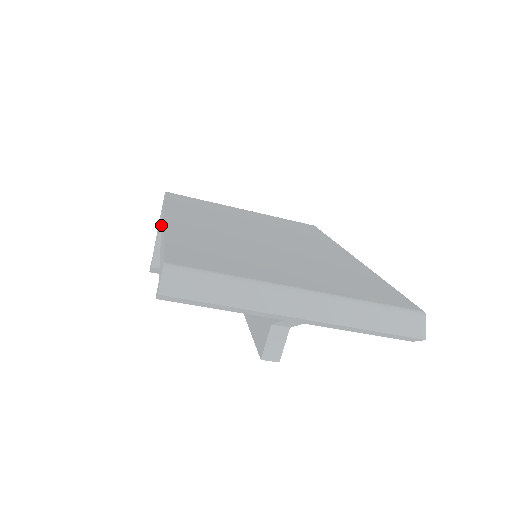
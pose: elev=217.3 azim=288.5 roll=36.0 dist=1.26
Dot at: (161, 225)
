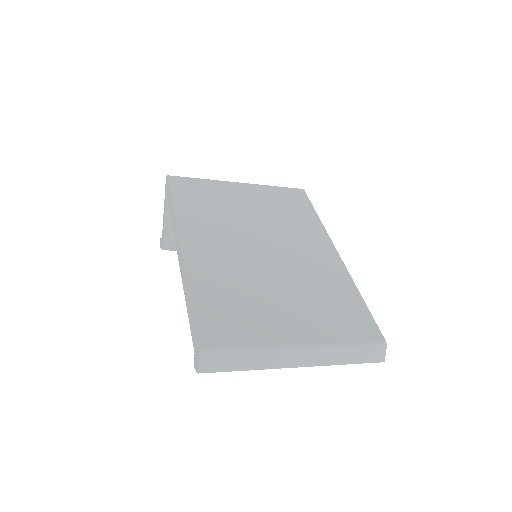
Dot at: (167, 211)
